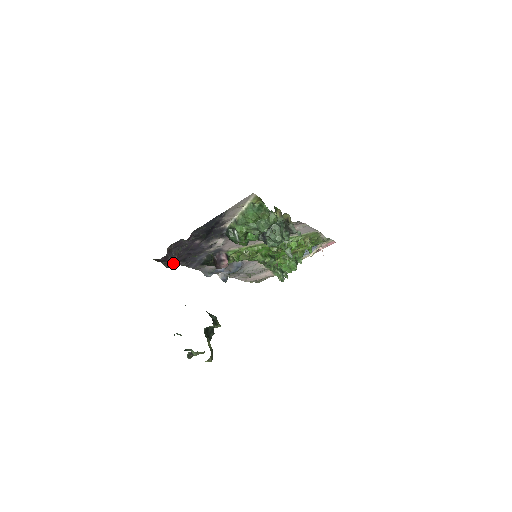
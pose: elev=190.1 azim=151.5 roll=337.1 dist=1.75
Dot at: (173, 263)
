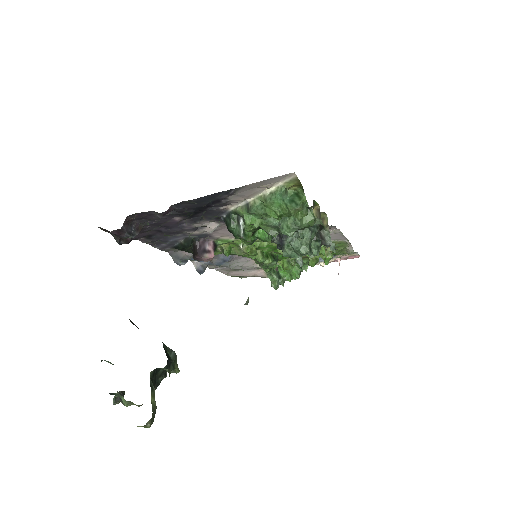
Dot at: (131, 238)
